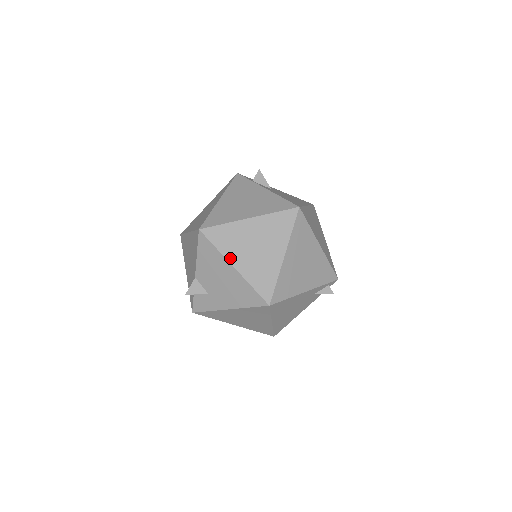
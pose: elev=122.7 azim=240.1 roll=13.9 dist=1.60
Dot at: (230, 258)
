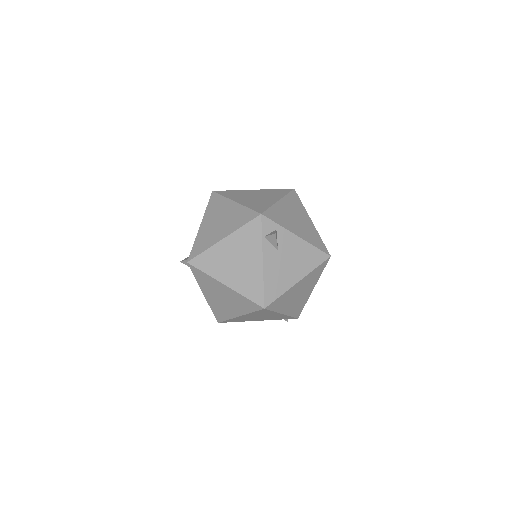
Dot at: (203, 289)
